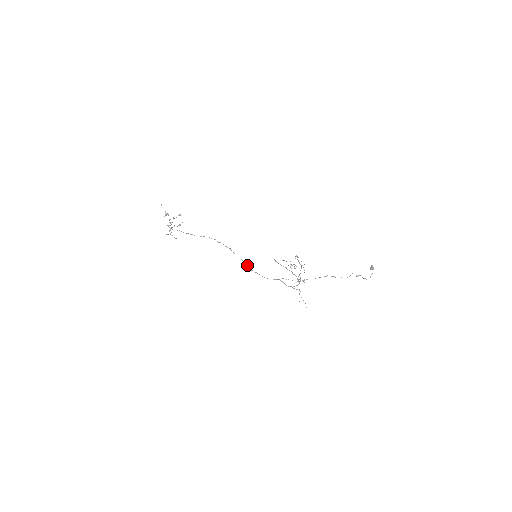
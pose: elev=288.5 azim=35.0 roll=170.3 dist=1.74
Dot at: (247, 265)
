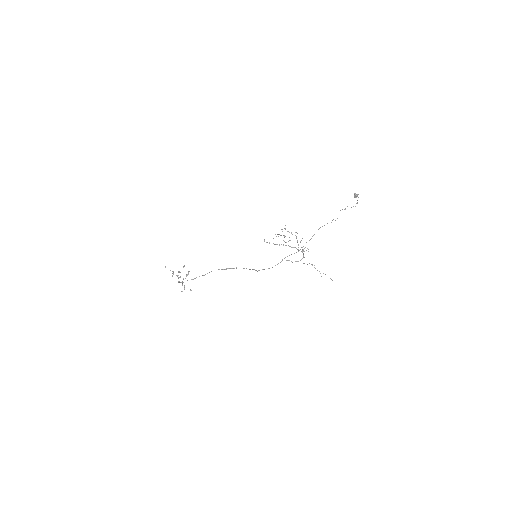
Dot at: (253, 269)
